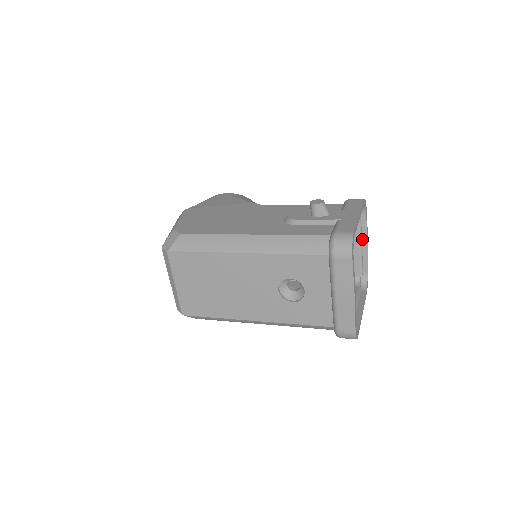
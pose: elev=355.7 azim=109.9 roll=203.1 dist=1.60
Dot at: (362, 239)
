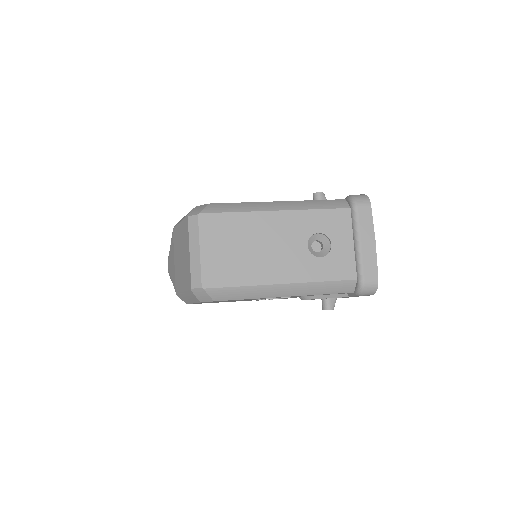
Dot at: occluded
